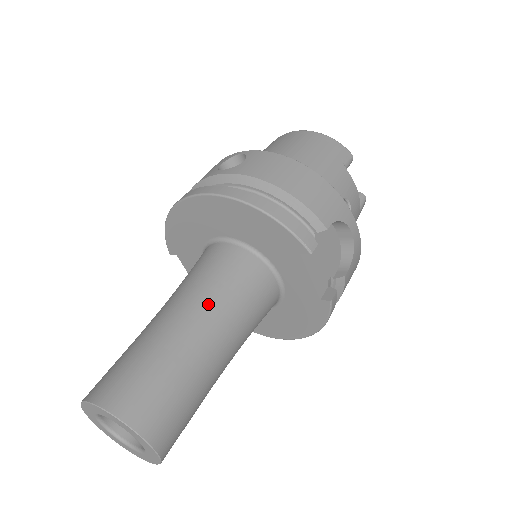
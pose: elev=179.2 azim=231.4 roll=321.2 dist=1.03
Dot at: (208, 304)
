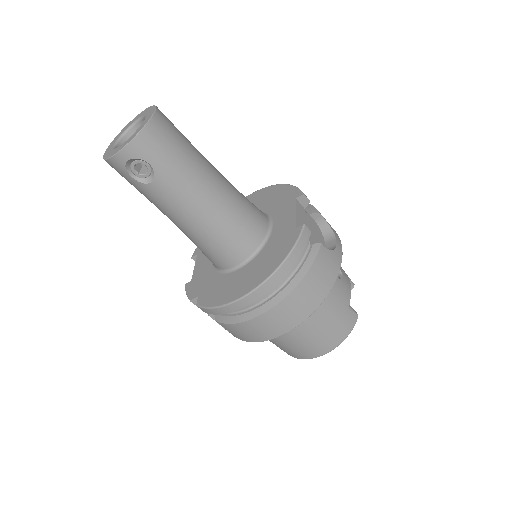
Dot at: occluded
